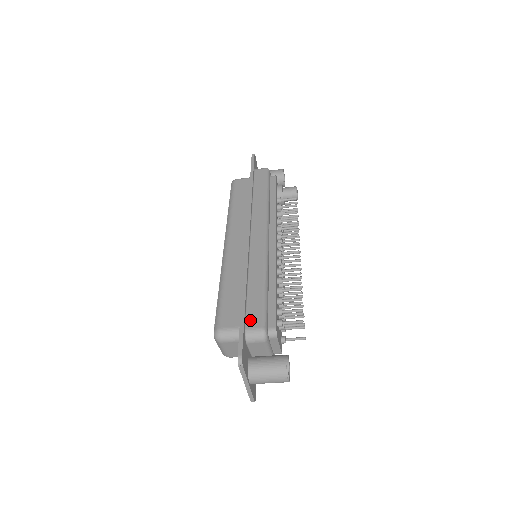
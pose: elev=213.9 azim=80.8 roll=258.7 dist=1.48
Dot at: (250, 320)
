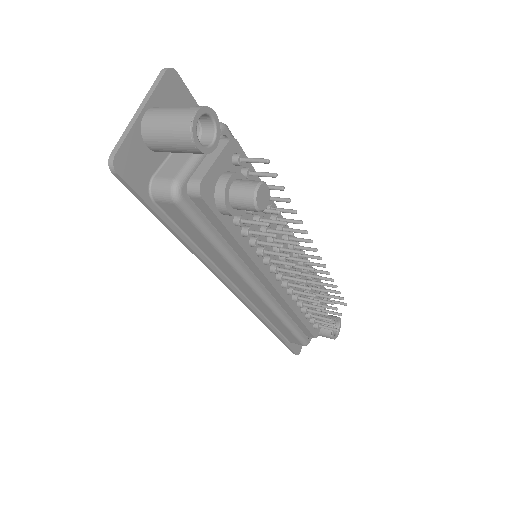
Dot at: (290, 341)
